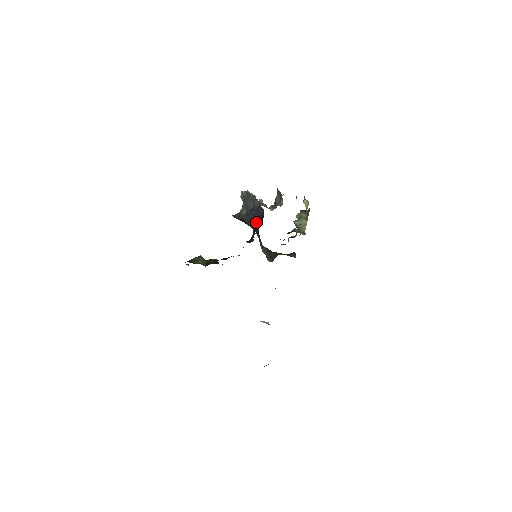
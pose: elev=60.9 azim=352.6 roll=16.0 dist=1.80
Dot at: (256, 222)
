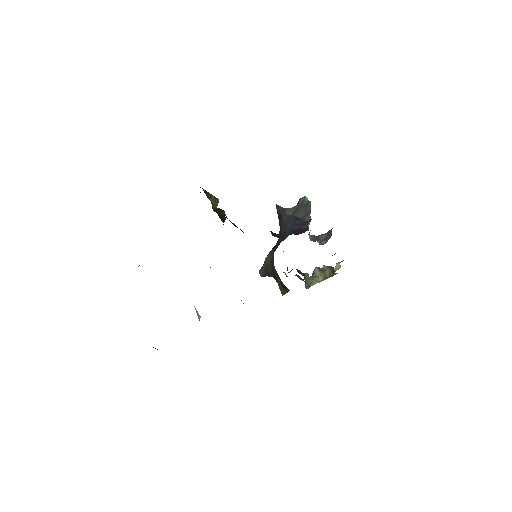
Dot at: (290, 230)
